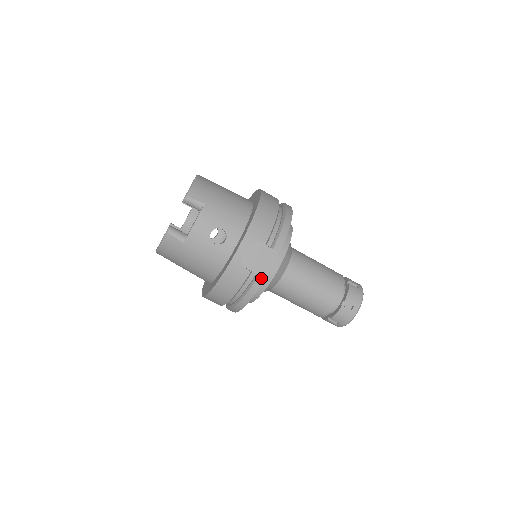
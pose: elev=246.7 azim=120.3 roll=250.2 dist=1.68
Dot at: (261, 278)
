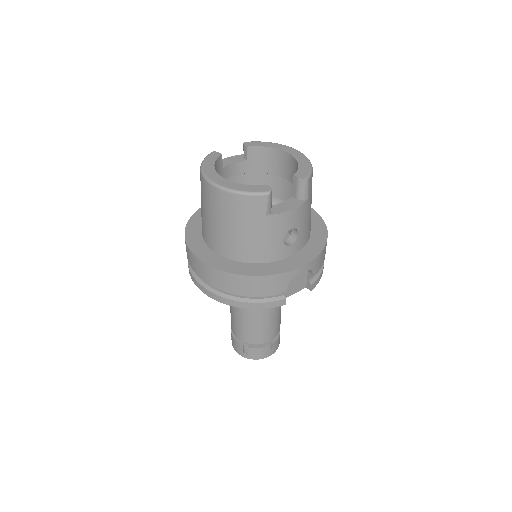
Dot at: (285, 301)
